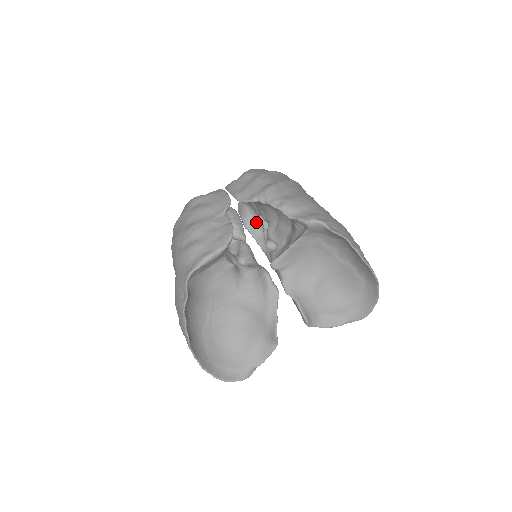
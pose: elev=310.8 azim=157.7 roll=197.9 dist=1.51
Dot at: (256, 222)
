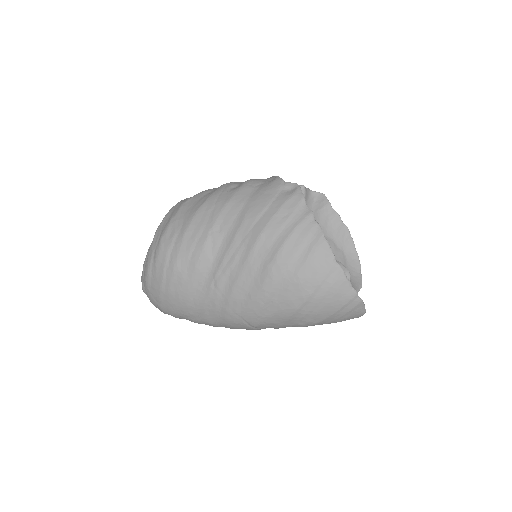
Dot at: occluded
